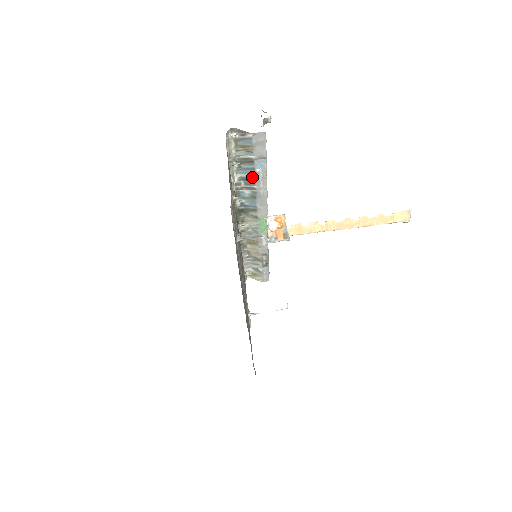
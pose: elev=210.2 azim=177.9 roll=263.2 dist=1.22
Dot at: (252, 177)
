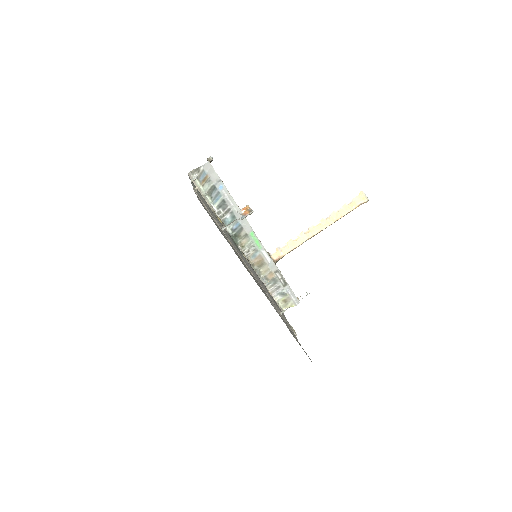
Dot at: (222, 200)
